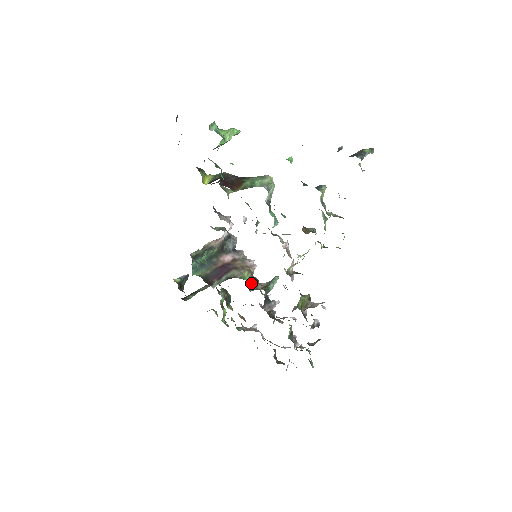
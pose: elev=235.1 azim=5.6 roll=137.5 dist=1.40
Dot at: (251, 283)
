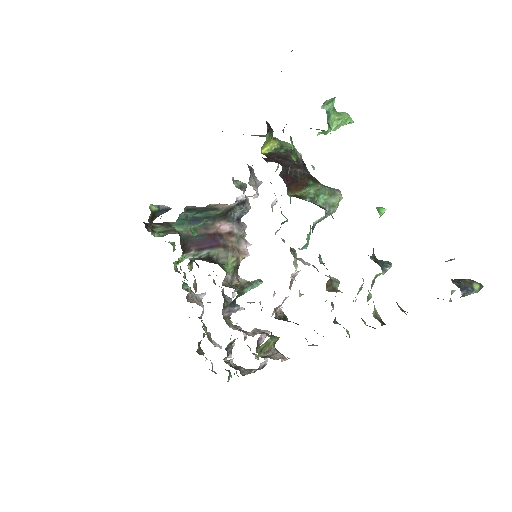
Dot at: (229, 273)
